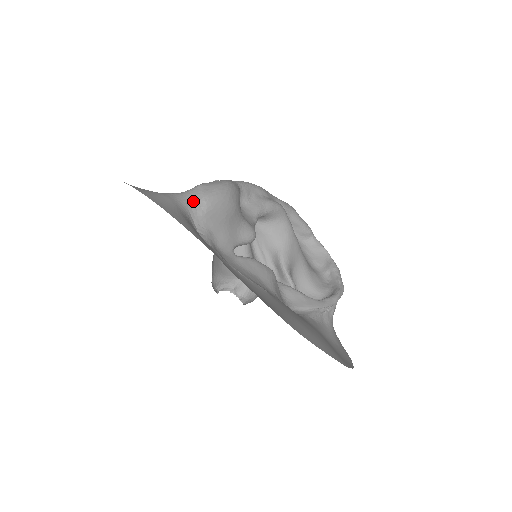
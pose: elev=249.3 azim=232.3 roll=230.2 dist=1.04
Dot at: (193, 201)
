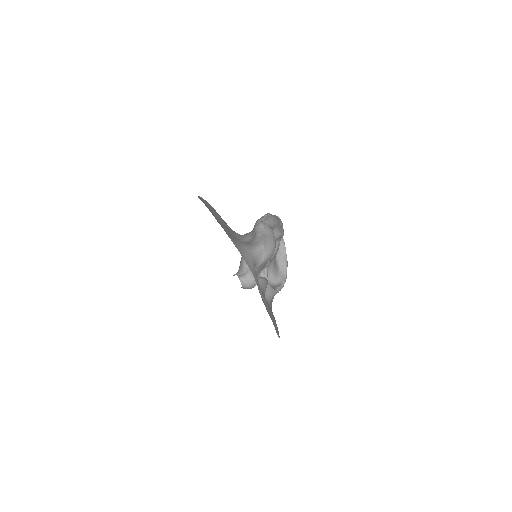
Dot at: (259, 258)
